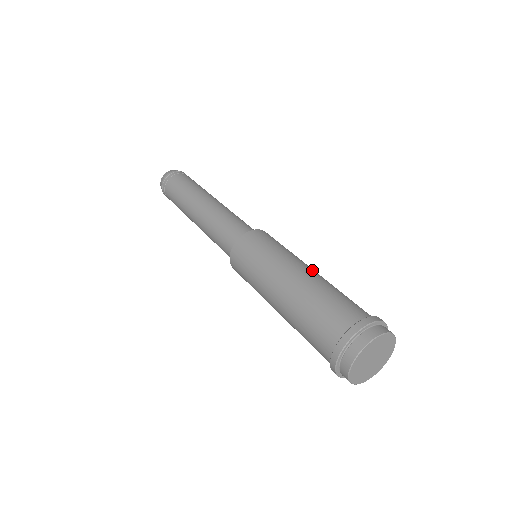
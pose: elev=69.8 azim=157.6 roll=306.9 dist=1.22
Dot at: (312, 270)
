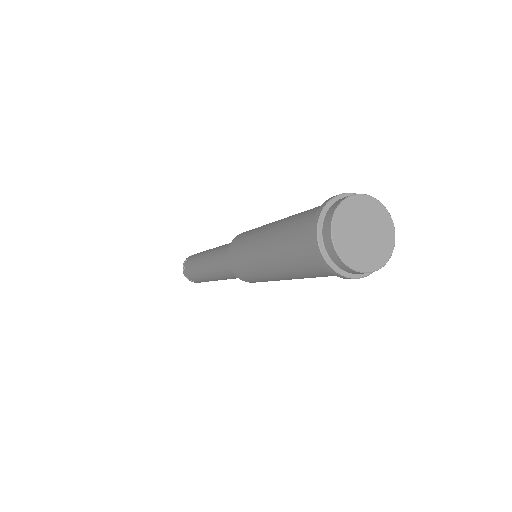
Dot at: occluded
